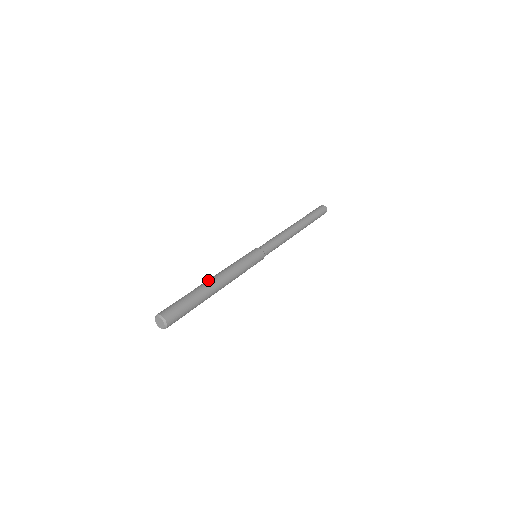
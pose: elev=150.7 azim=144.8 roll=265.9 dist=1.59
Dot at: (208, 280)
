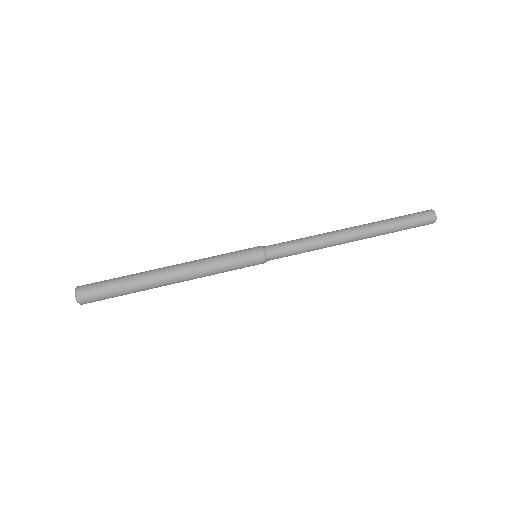
Dot at: (163, 278)
